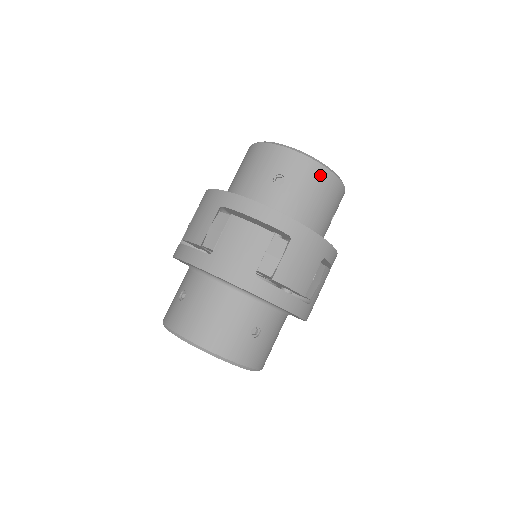
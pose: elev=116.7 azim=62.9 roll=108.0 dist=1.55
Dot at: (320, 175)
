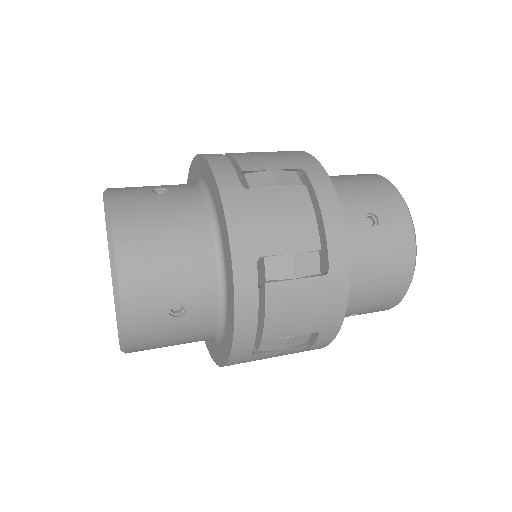
Dot at: (404, 265)
